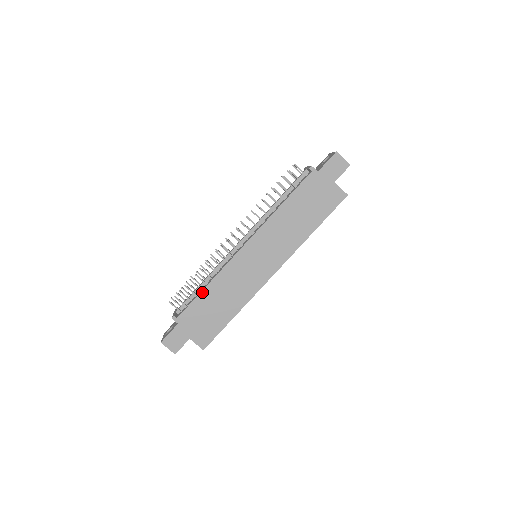
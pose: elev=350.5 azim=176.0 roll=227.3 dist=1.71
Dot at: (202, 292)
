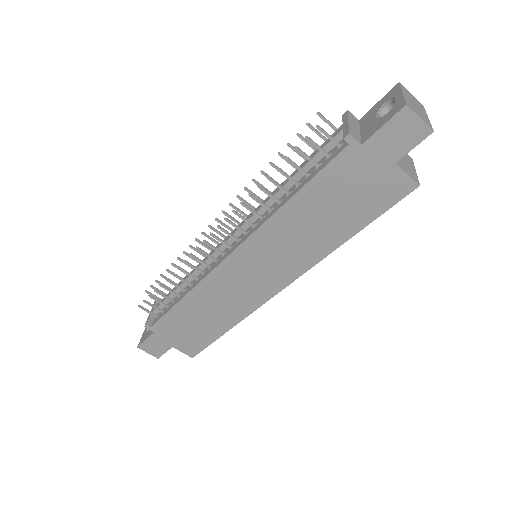
Dot at: (178, 304)
